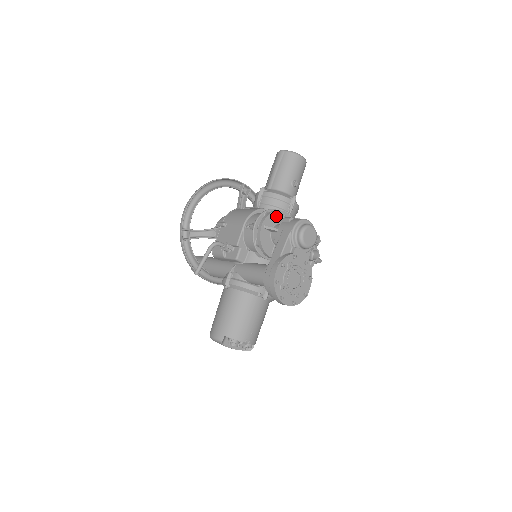
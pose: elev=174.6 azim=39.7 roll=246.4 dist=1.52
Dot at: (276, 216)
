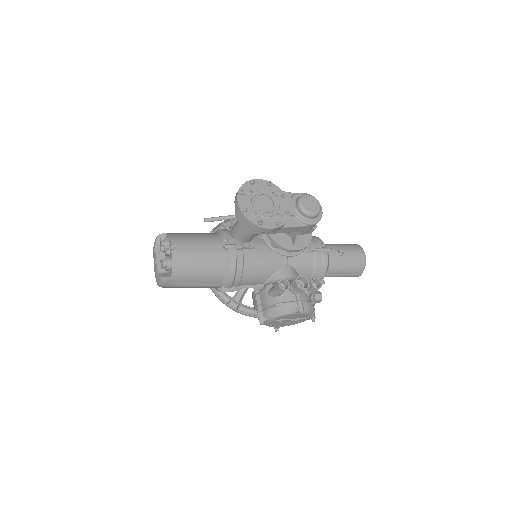
Dot at: occluded
